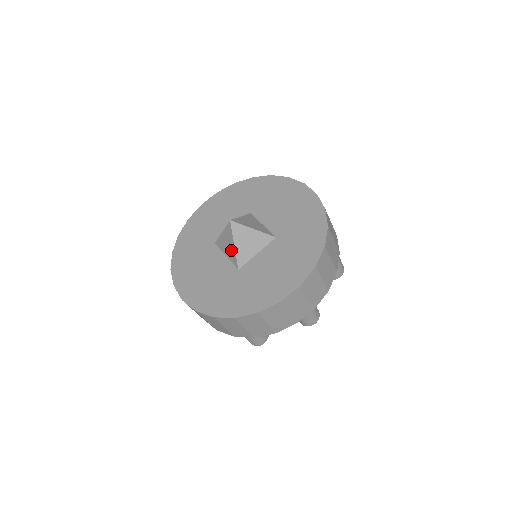
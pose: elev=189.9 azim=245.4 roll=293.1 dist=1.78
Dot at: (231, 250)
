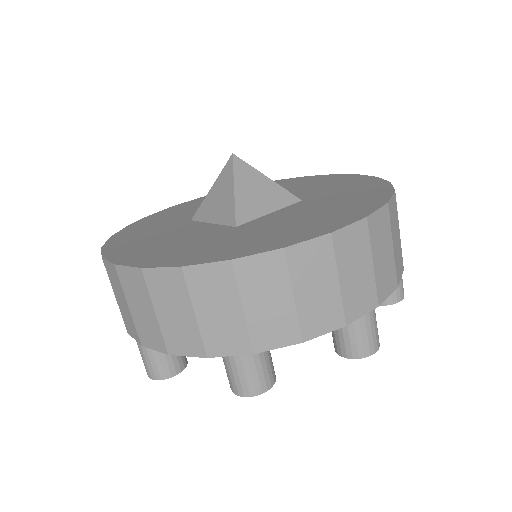
Dot at: (225, 203)
